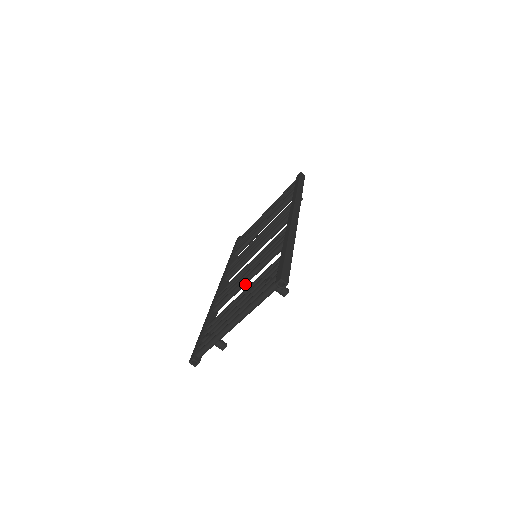
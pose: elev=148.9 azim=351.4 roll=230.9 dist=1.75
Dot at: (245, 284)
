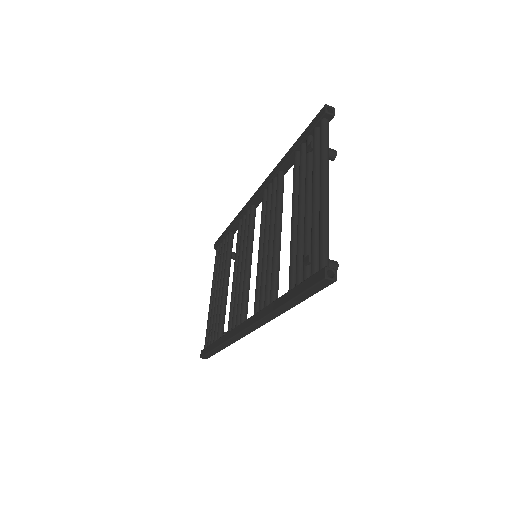
Dot at: (280, 242)
